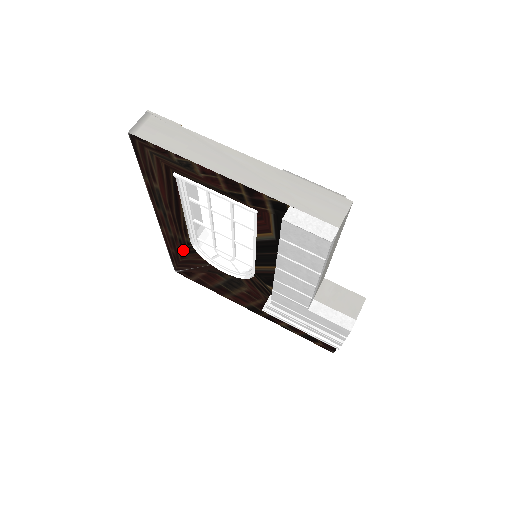
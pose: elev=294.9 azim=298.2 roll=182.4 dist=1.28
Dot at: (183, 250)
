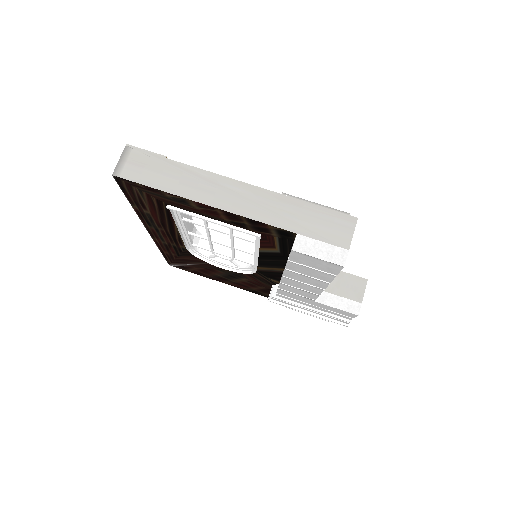
Dot at: (178, 253)
